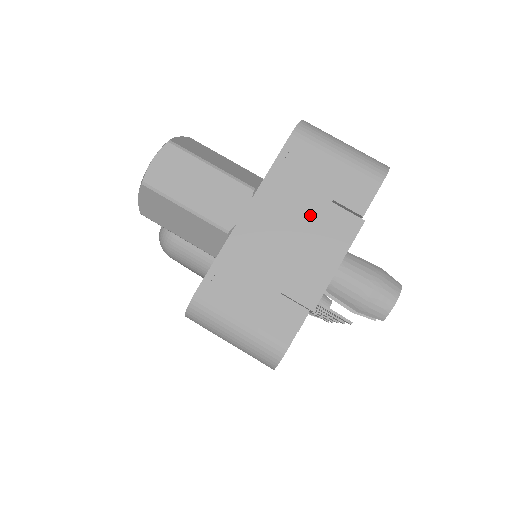
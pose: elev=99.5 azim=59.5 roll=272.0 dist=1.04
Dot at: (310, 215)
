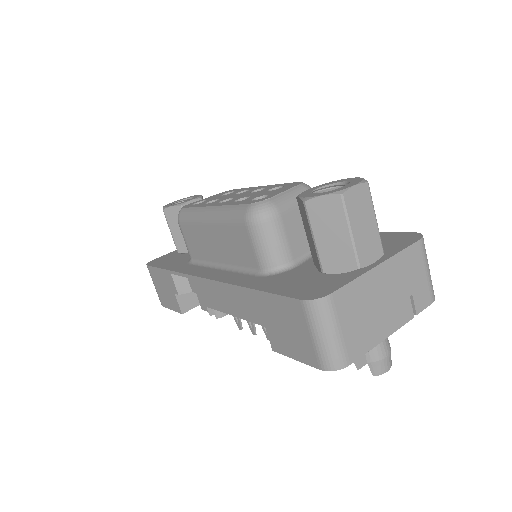
Dot at: (400, 294)
